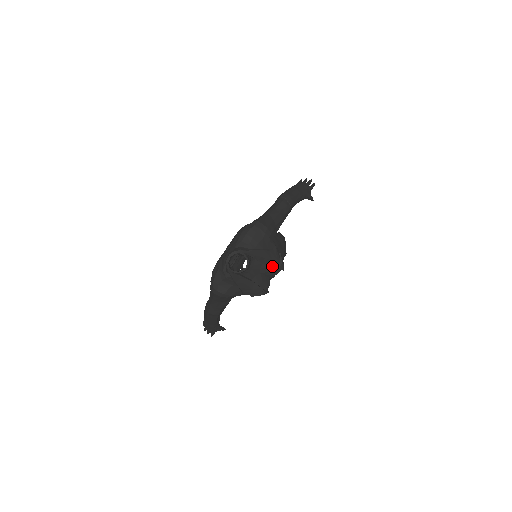
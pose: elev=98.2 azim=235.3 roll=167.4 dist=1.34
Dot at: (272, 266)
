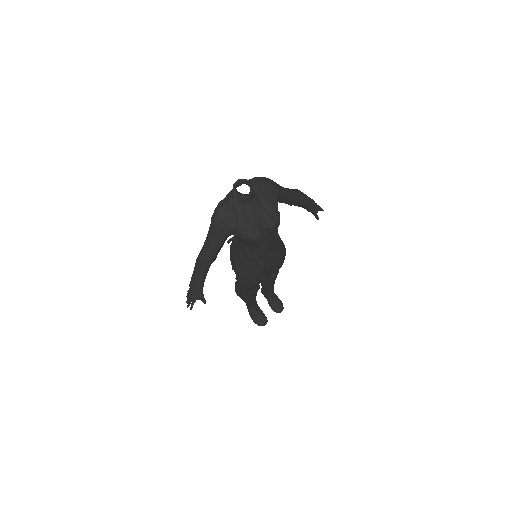
Dot at: (270, 213)
